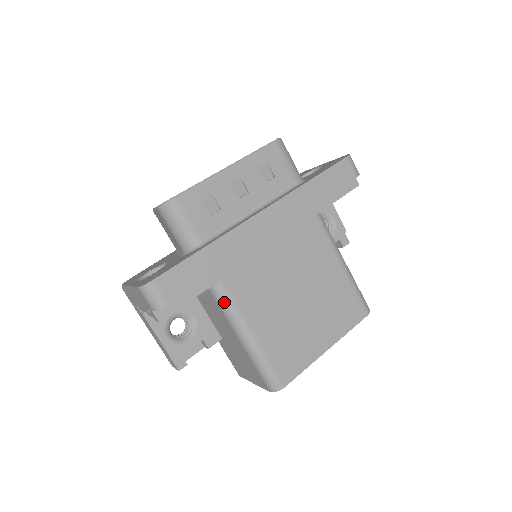
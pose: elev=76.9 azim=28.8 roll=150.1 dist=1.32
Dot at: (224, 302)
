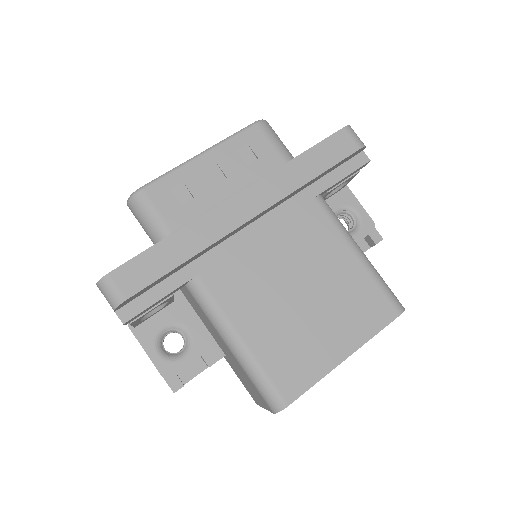
Dot at: (203, 301)
